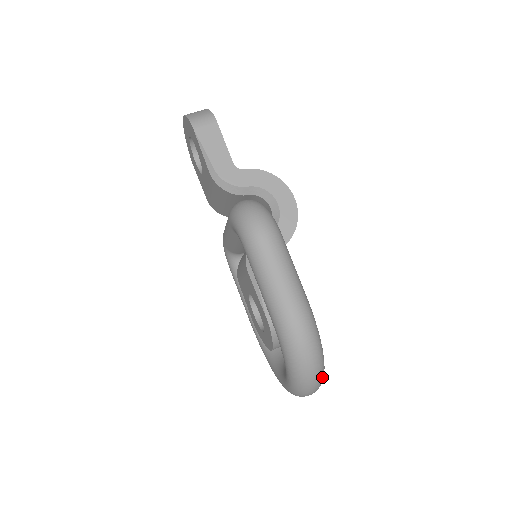
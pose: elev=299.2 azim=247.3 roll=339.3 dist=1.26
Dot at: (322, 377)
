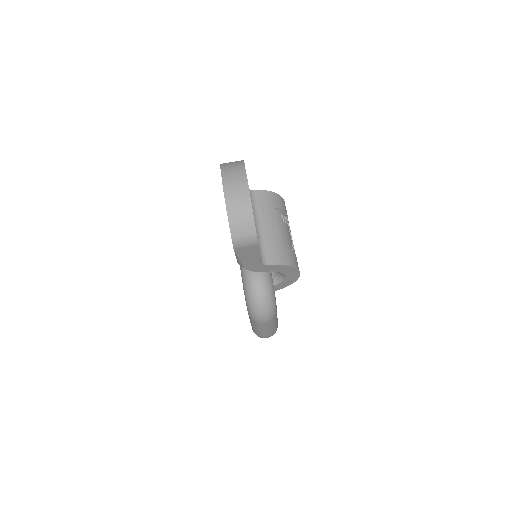
Dot at: occluded
